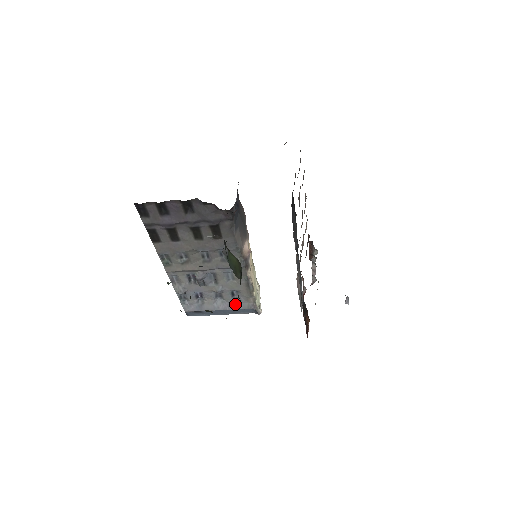
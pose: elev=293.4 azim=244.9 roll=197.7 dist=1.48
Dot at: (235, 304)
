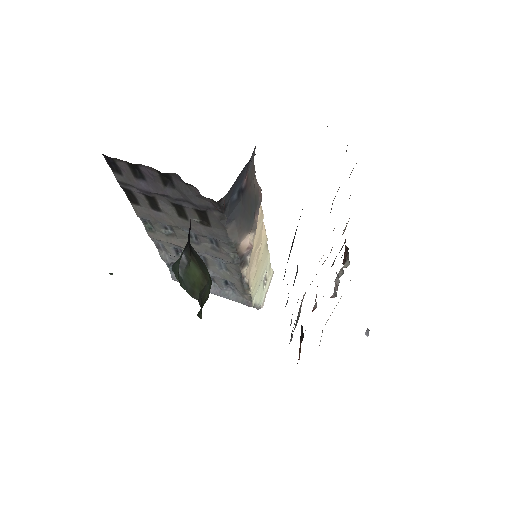
Dot at: (228, 293)
